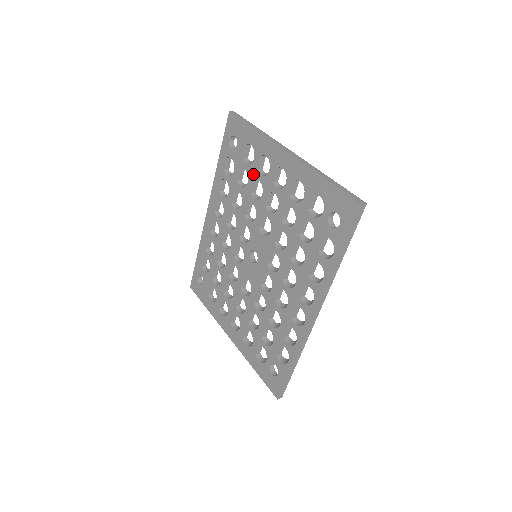
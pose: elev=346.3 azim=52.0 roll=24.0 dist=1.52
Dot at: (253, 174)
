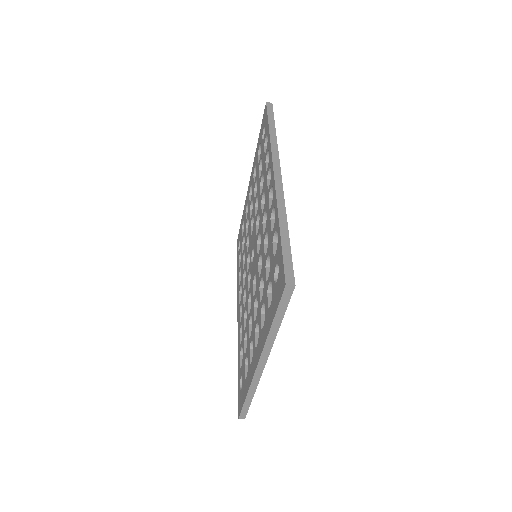
Dot at: (245, 227)
